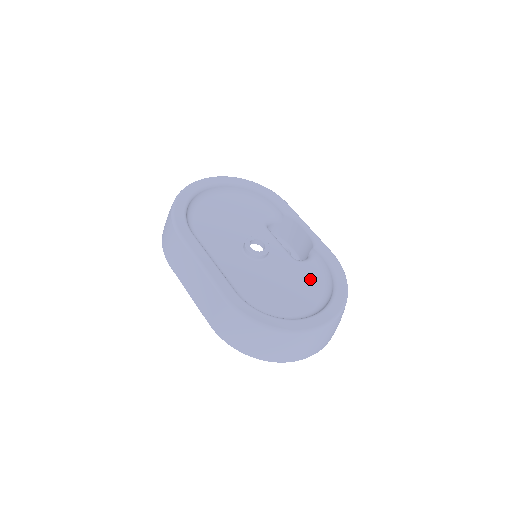
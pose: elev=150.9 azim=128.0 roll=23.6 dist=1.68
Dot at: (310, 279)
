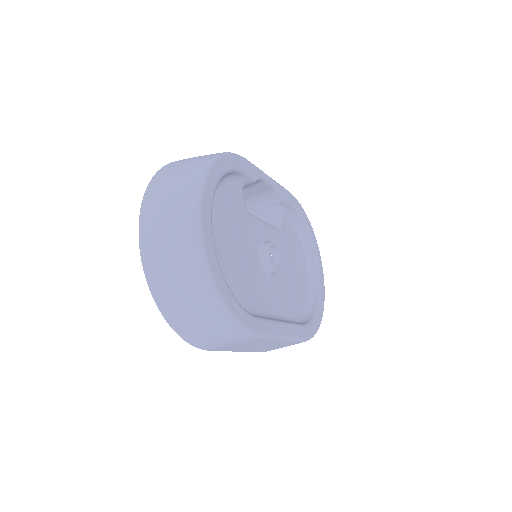
Dot at: (292, 238)
